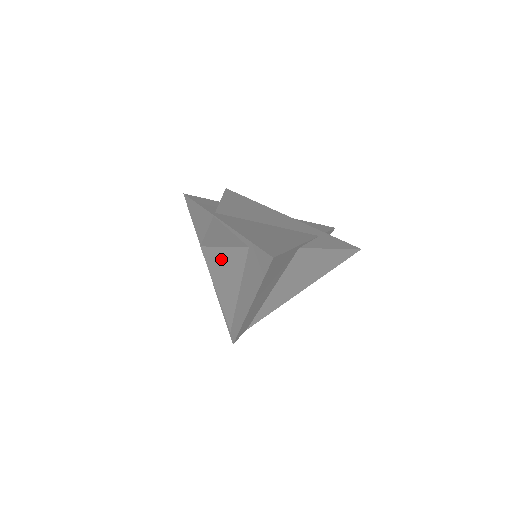
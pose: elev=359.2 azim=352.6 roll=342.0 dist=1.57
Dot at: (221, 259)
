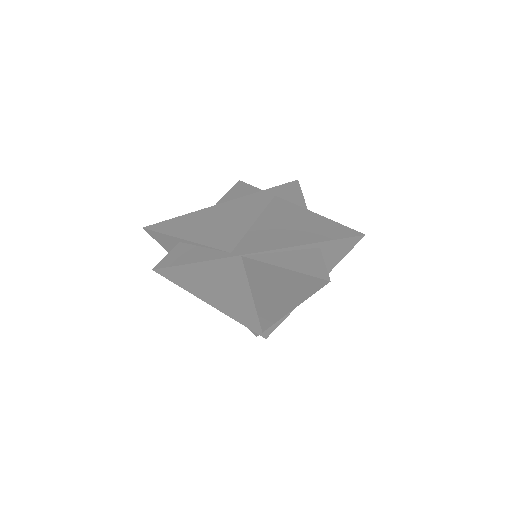
Dot at: occluded
